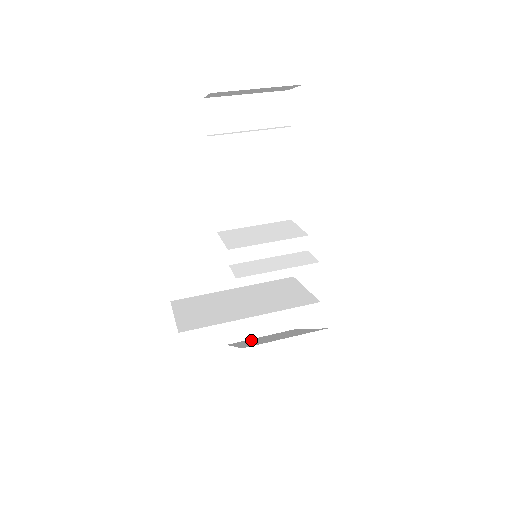
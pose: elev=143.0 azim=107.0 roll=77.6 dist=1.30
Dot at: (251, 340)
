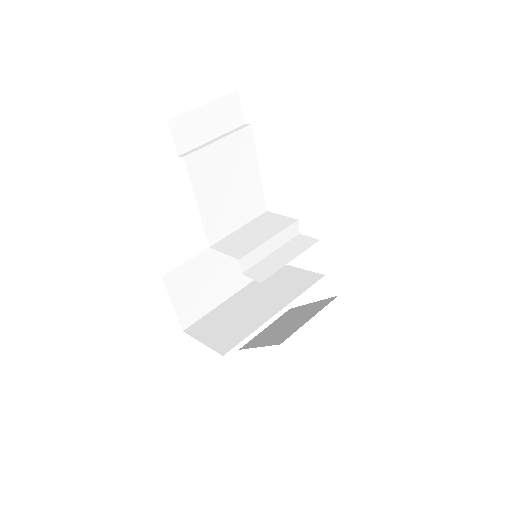
Dot at: (262, 335)
